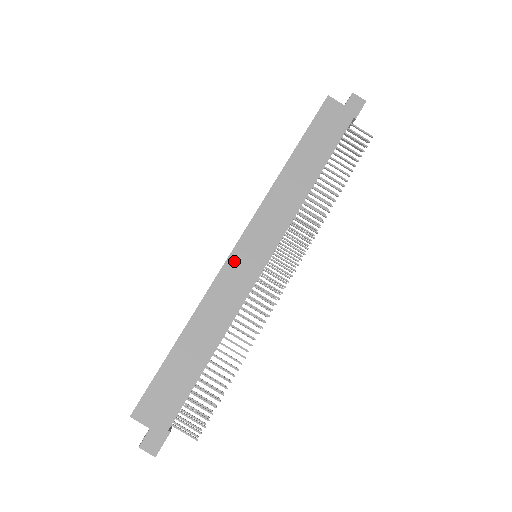
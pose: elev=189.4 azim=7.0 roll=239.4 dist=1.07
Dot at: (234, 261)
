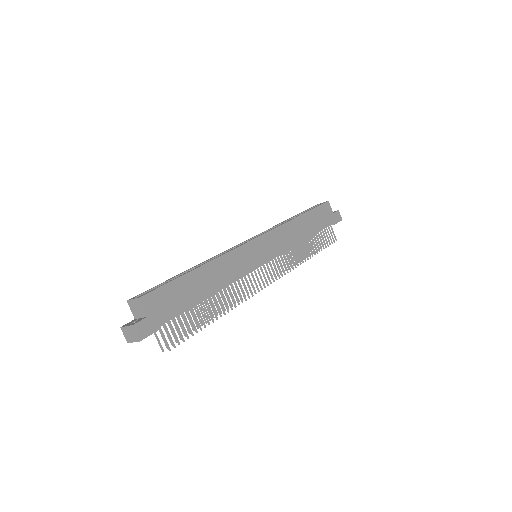
Dot at: (249, 247)
